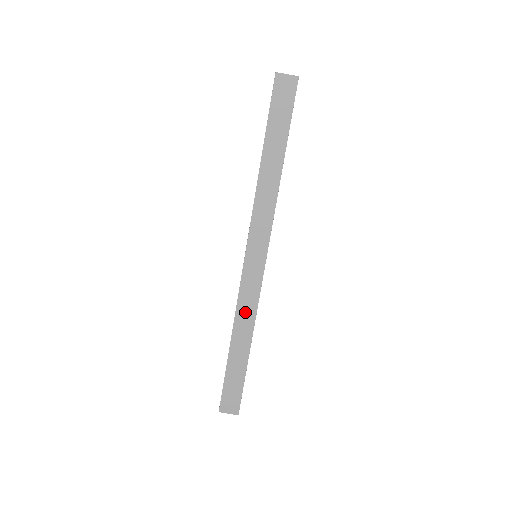
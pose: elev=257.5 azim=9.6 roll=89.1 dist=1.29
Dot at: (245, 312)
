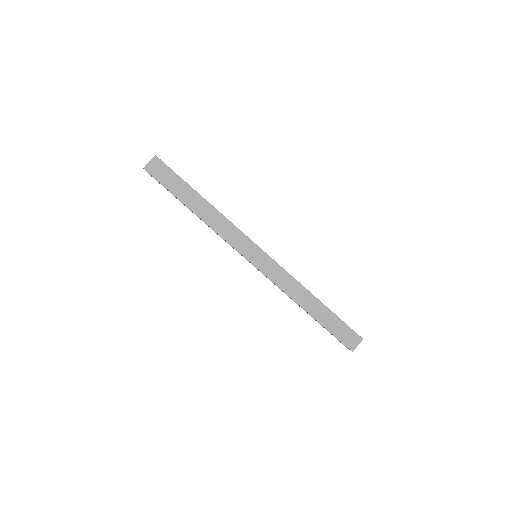
Dot at: (290, 287)
